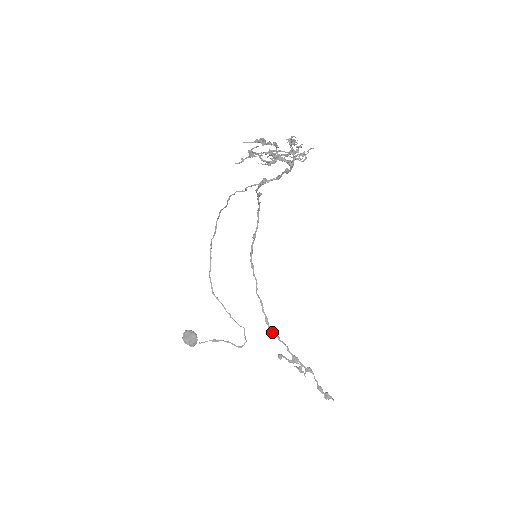
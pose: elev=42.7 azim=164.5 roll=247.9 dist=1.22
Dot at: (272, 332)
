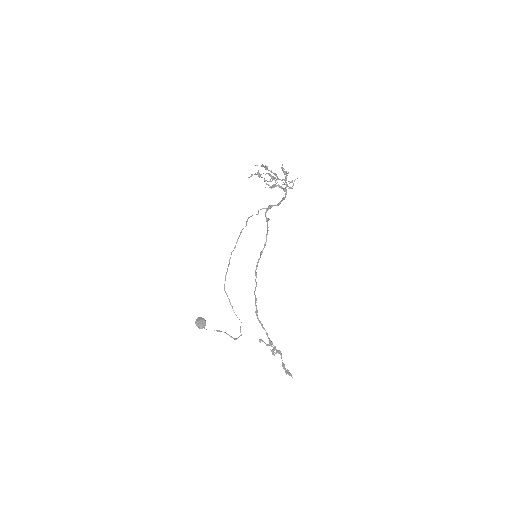
Dot at: (258, 320)
